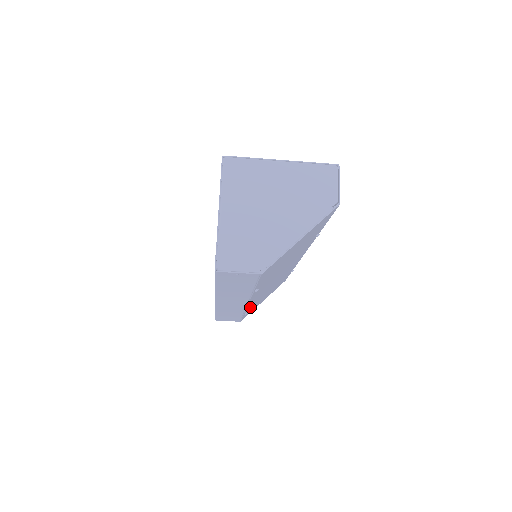
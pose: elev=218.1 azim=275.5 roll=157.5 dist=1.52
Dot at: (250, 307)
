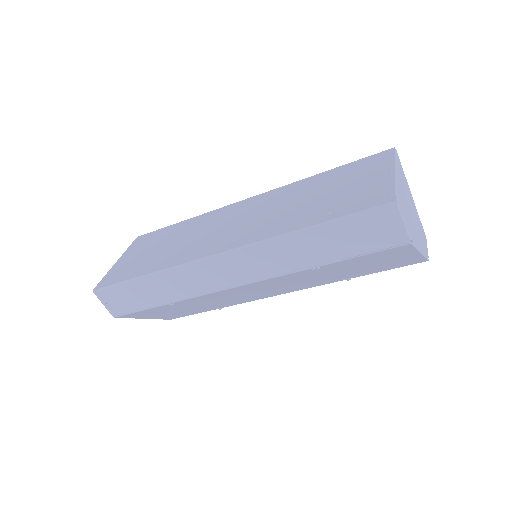
Dot at: (188, 301)
